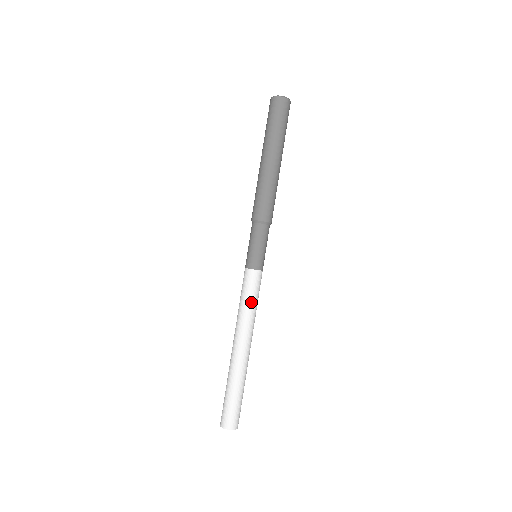
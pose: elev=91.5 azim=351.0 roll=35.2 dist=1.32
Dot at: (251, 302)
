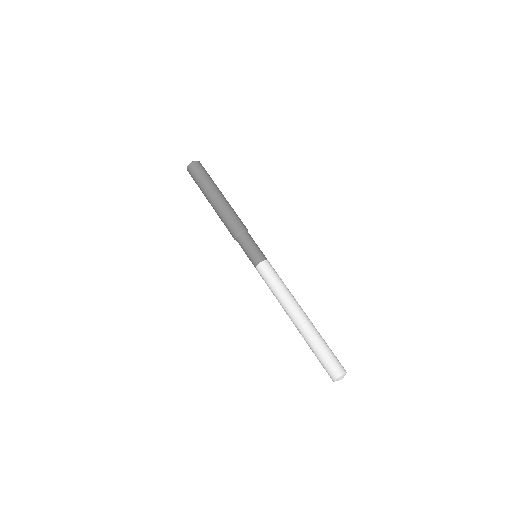
Dot at: (272, 286)
